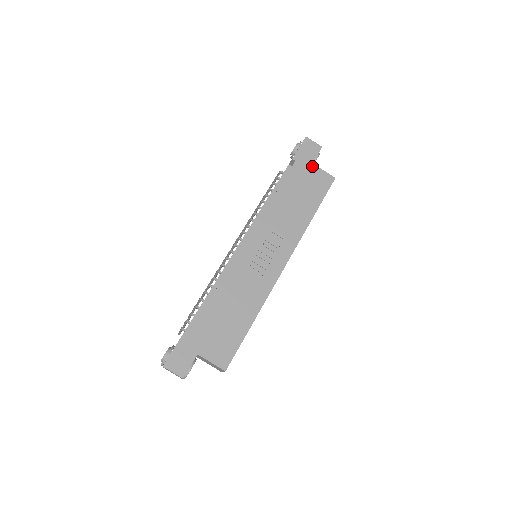
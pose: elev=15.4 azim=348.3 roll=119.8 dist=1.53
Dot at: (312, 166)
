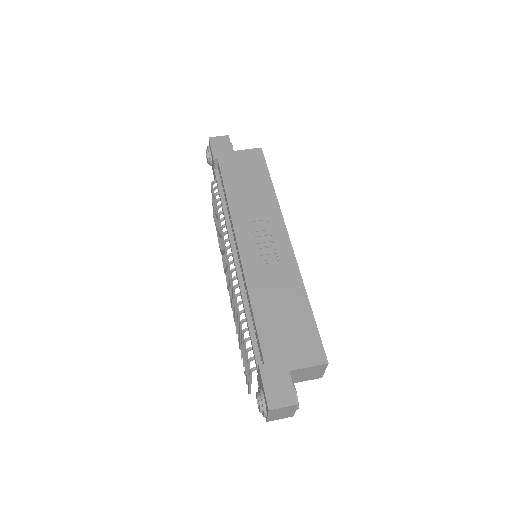
Dot at: (235, 153)
